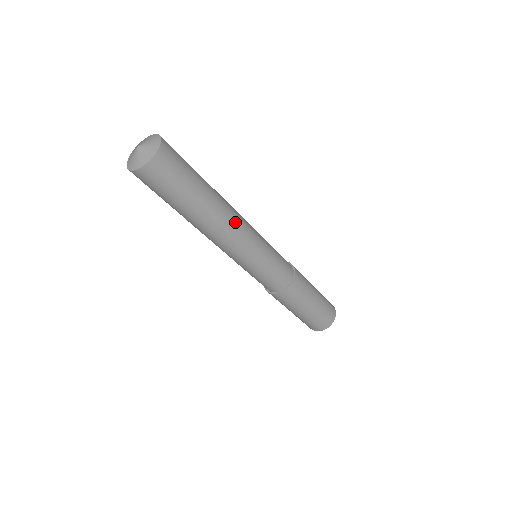
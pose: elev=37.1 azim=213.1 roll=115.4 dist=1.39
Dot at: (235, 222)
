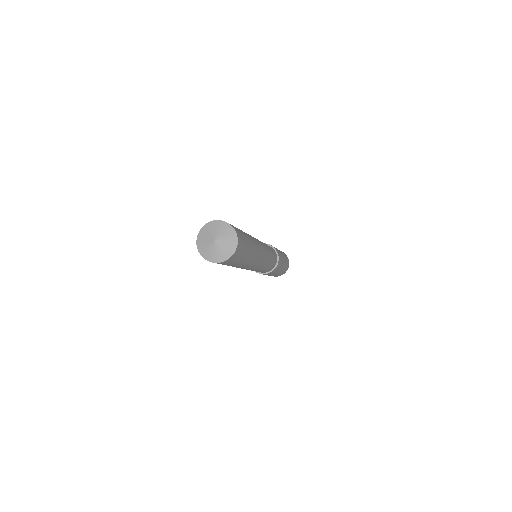
Dot at: (255, 264)
